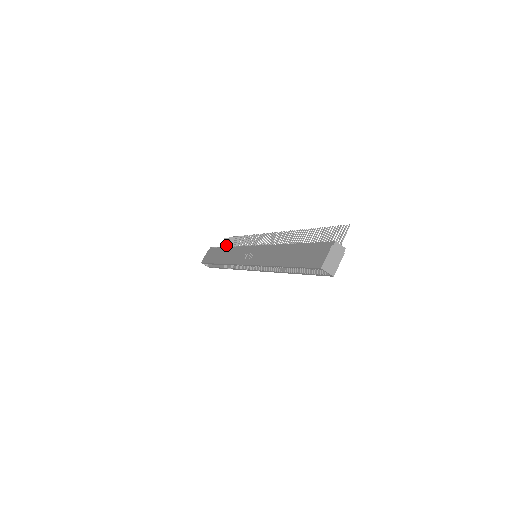
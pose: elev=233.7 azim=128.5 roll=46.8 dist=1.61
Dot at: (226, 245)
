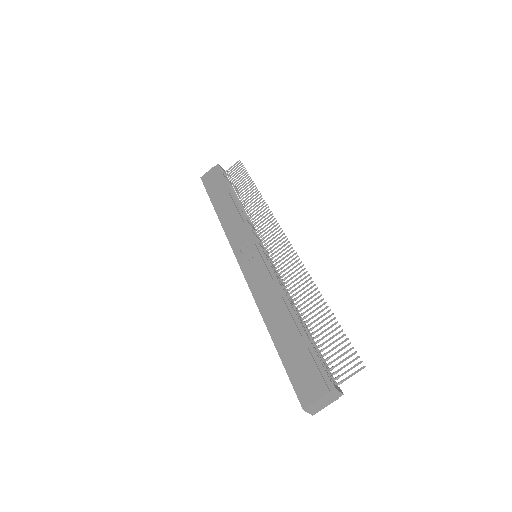
Dot at: (236, 178)
